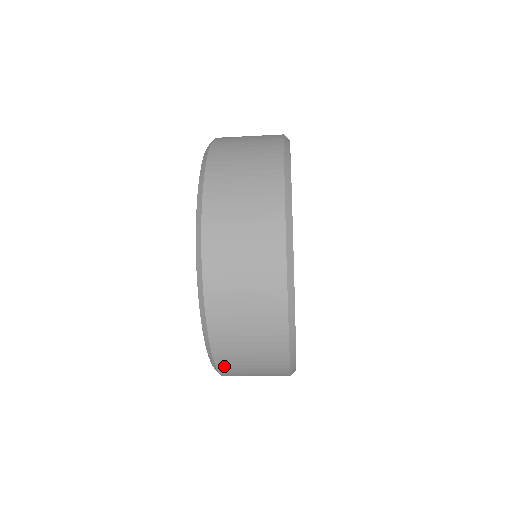
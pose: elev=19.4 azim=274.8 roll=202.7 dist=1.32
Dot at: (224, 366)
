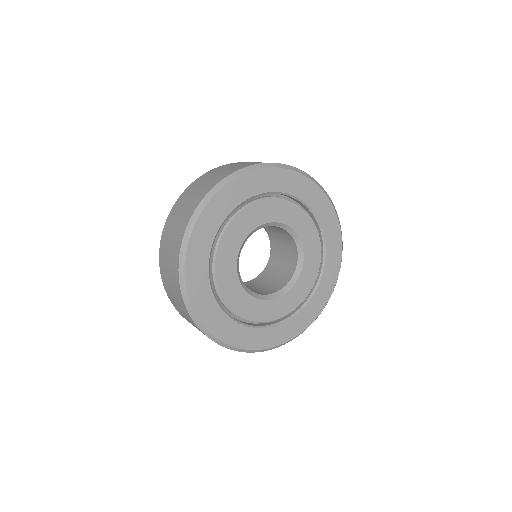
Dot at: occluded
